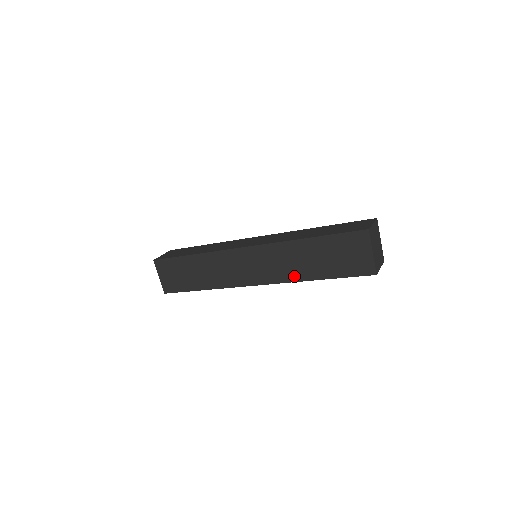
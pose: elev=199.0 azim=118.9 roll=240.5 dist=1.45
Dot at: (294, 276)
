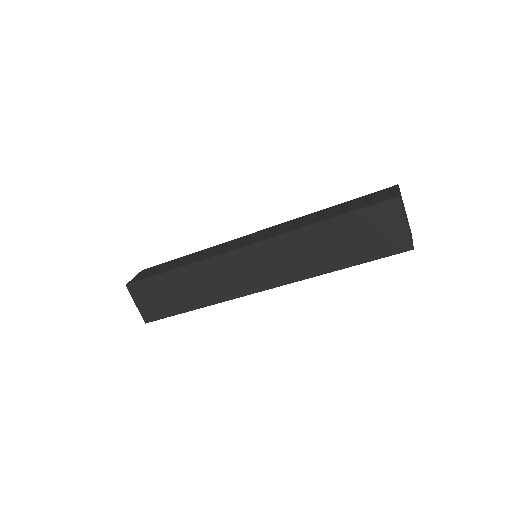
Dot at: (310, 270)
